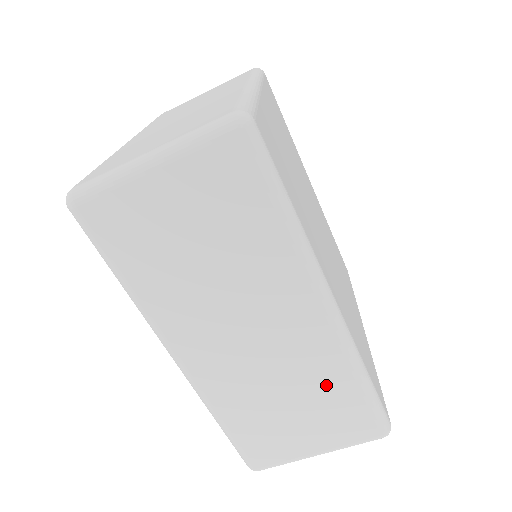
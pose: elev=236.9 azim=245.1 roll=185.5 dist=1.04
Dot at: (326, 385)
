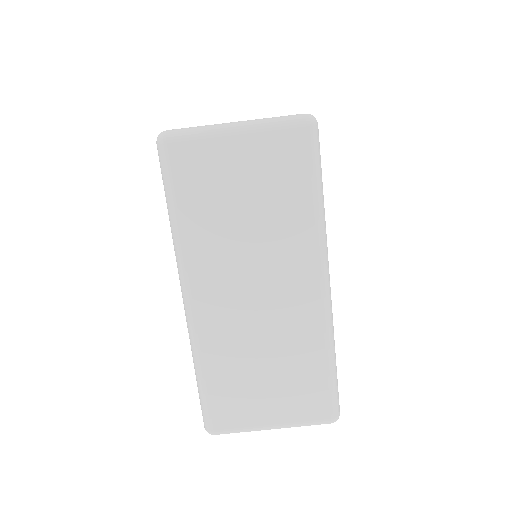
Dot at: (302, 356)
